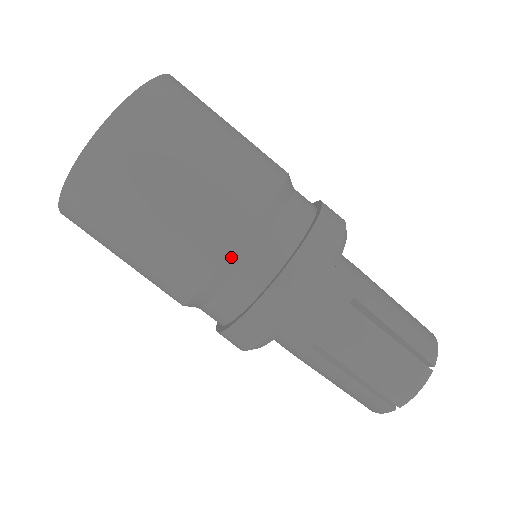
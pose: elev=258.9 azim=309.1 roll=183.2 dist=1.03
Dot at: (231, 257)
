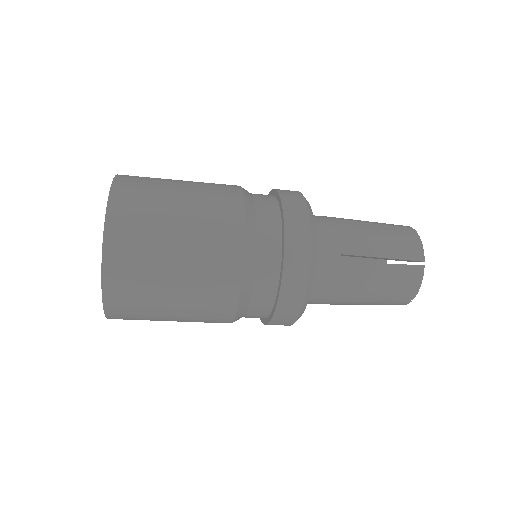
Dot at: occluded
